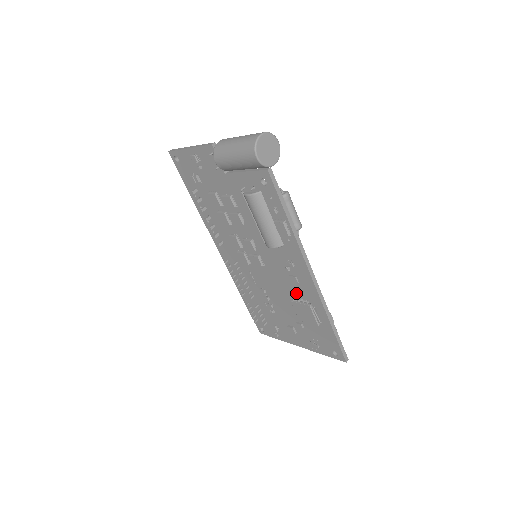
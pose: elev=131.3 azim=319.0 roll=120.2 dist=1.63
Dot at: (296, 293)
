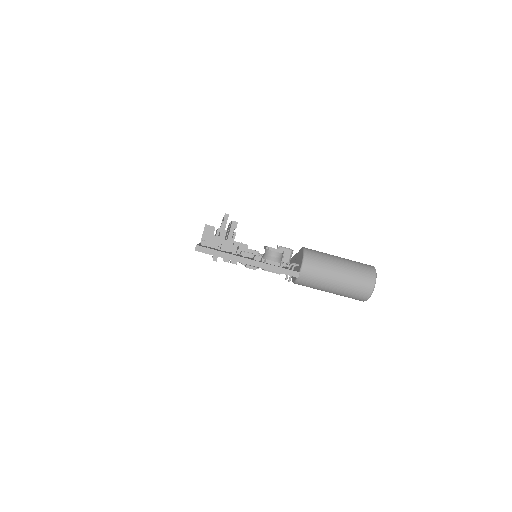
Dot at: occluded
